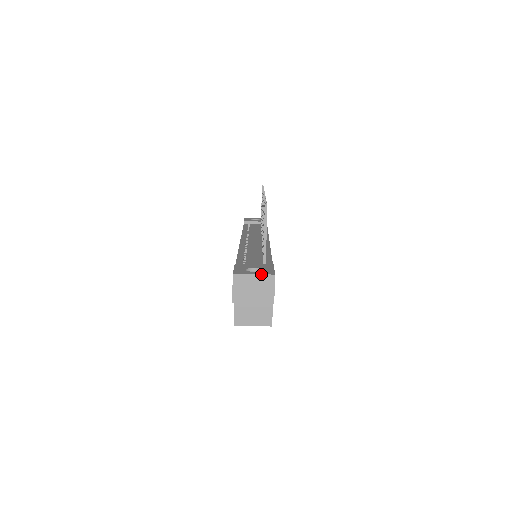
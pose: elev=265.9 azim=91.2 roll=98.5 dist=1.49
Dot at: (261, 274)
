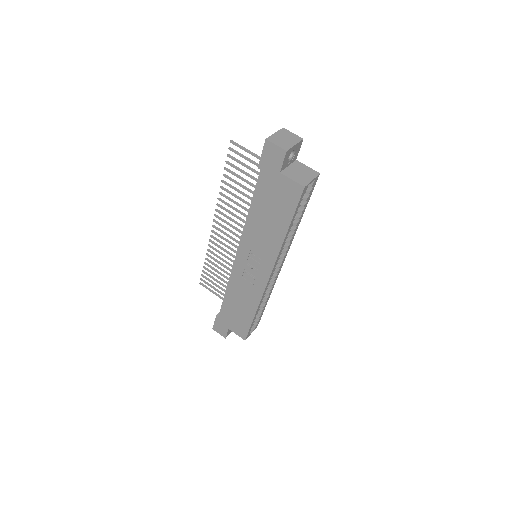
Dot at: (277, 131)
